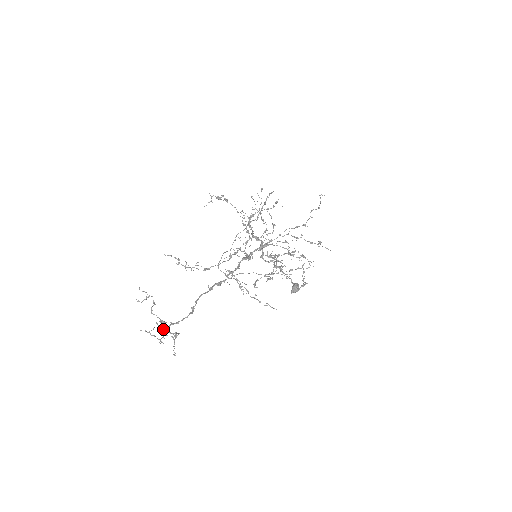
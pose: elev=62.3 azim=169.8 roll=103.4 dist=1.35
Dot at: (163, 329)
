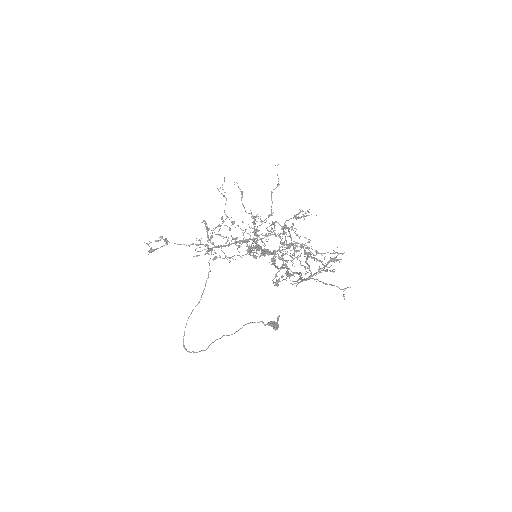
Dot at: (301, 281)
